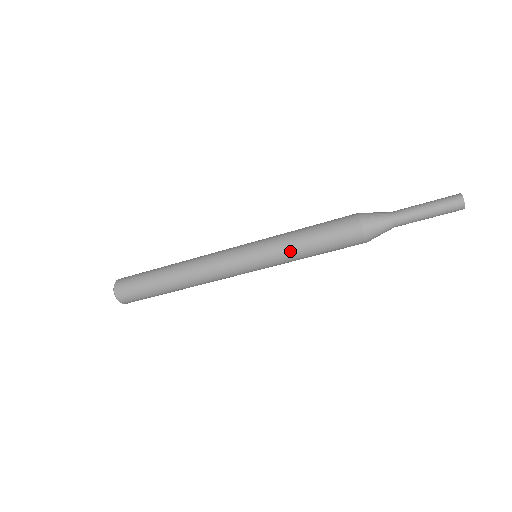
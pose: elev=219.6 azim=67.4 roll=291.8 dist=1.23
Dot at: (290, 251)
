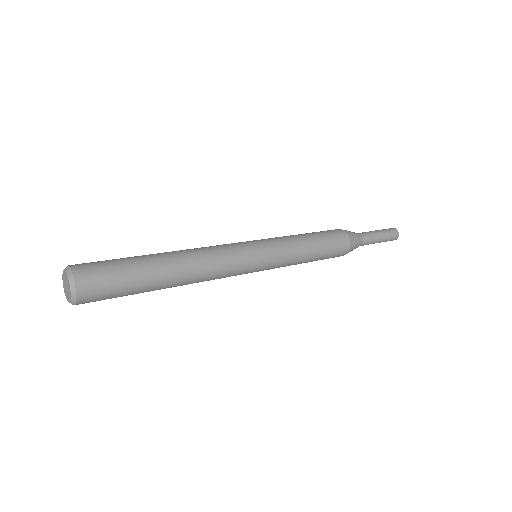
Dot at: occluded
